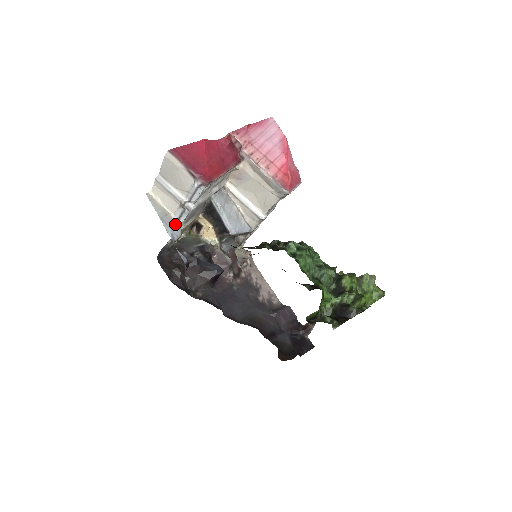
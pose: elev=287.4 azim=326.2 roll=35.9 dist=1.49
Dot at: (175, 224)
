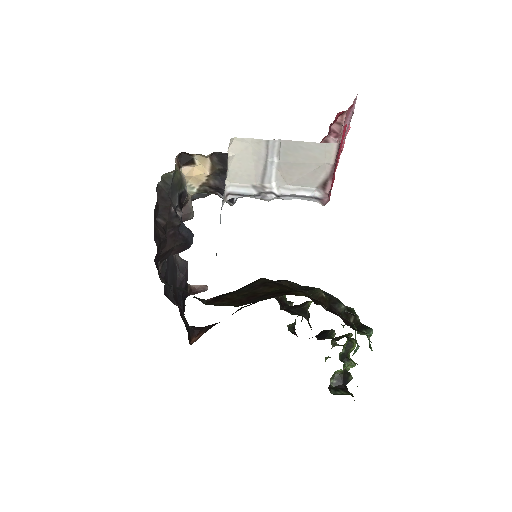
Dot at: (224, 199)
